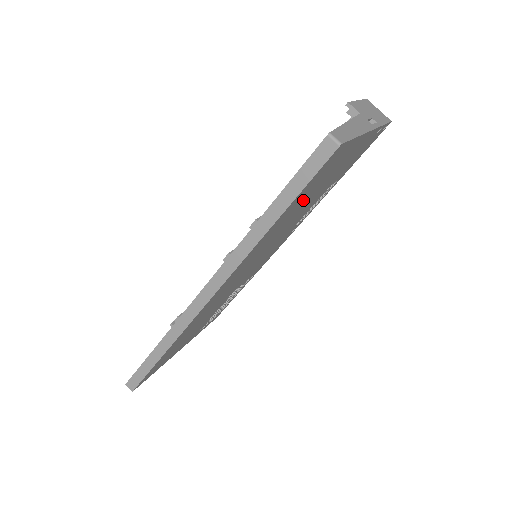
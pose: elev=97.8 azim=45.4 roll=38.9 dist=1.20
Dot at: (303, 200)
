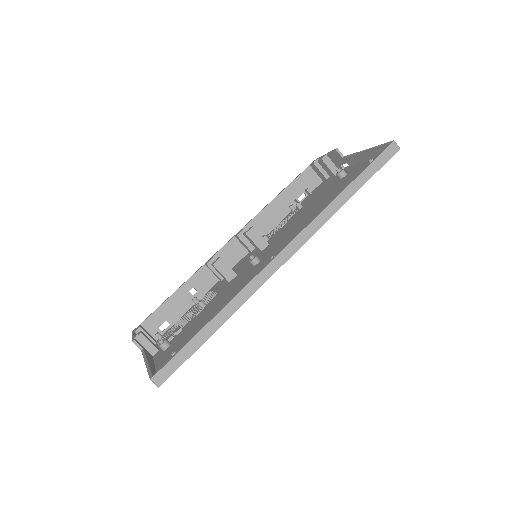
Dot at: occluded
